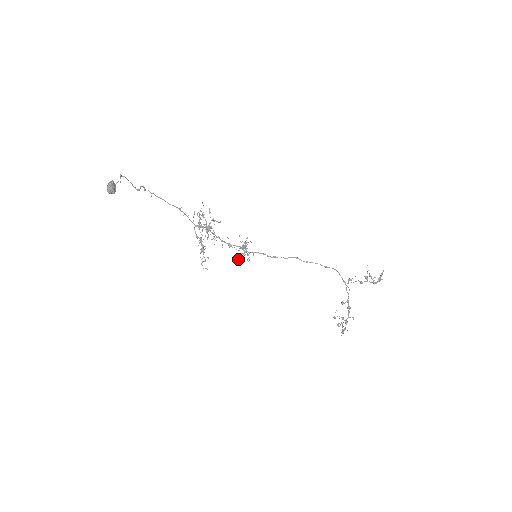
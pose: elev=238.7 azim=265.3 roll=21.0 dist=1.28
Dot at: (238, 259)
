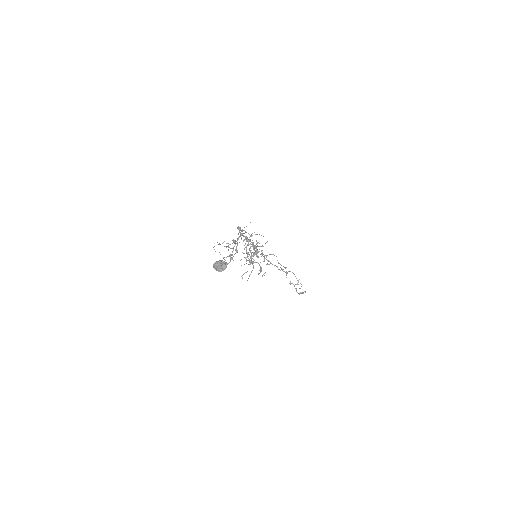
Dot at: (244, 257)
